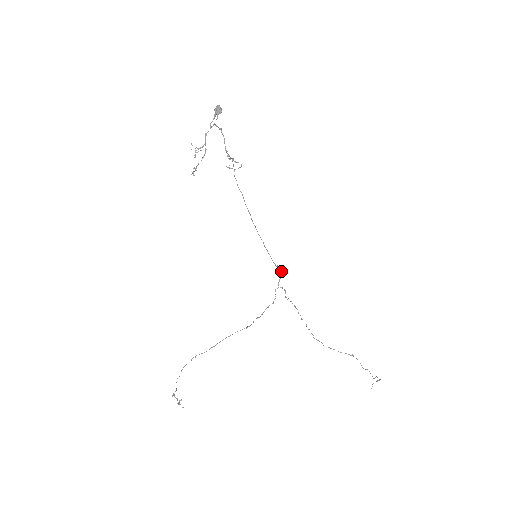
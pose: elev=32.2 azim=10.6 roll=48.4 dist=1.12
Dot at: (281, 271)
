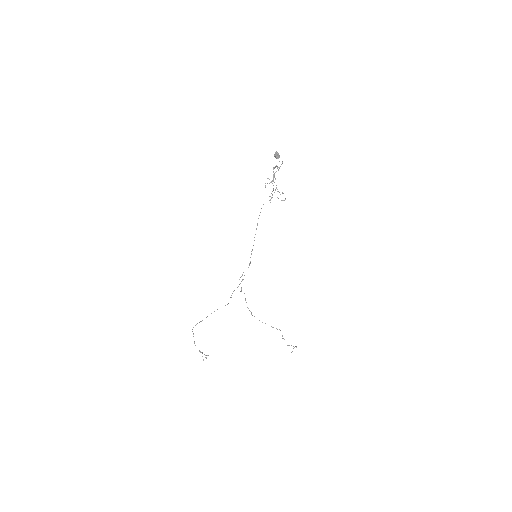
Dot at: occluded
